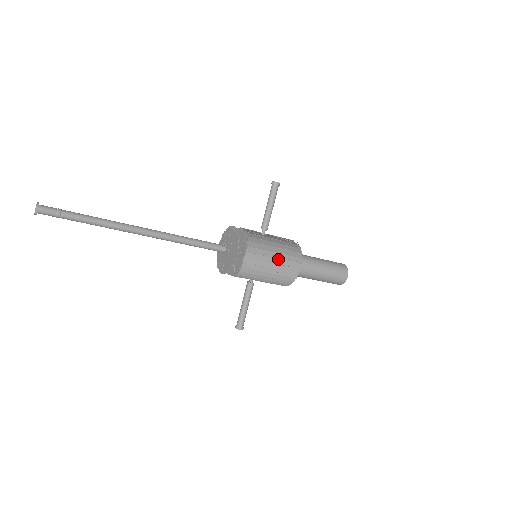
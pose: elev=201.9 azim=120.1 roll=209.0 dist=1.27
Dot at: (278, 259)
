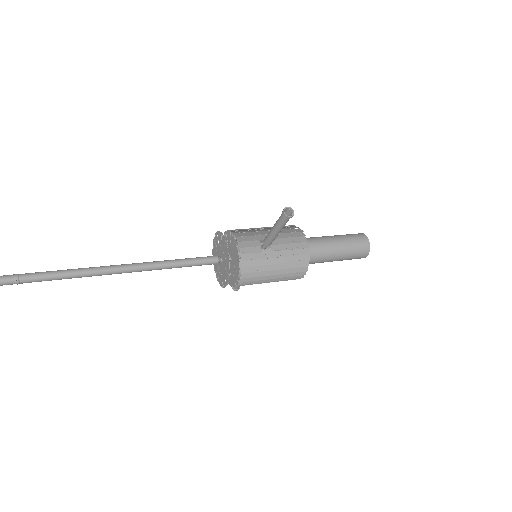
Dot at: (277, 277)
